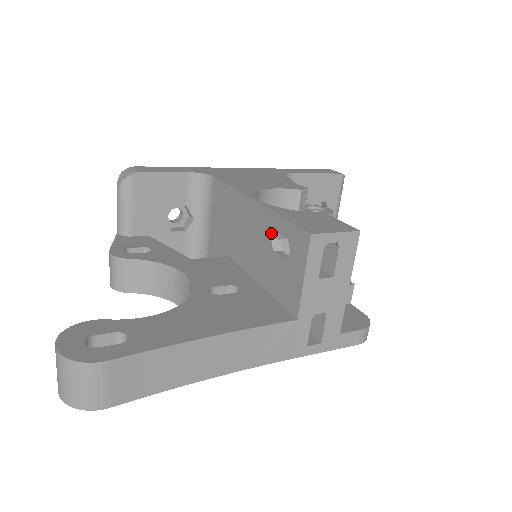
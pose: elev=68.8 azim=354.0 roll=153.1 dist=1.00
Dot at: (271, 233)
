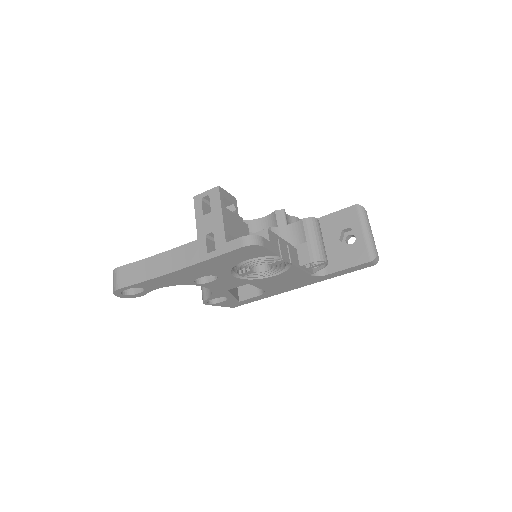
Dot at: occluded
